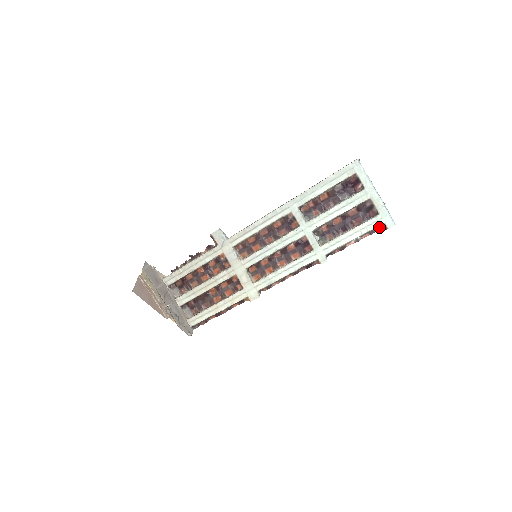
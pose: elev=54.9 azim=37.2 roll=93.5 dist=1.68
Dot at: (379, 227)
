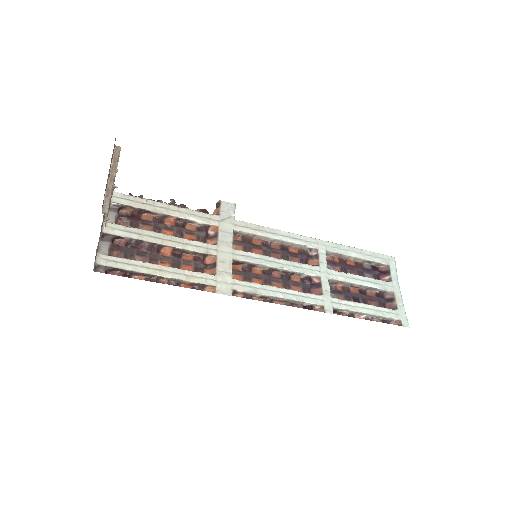
Dot at: (392, 321)
